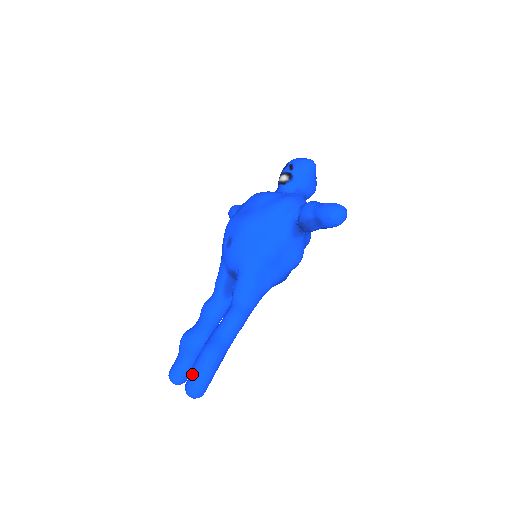
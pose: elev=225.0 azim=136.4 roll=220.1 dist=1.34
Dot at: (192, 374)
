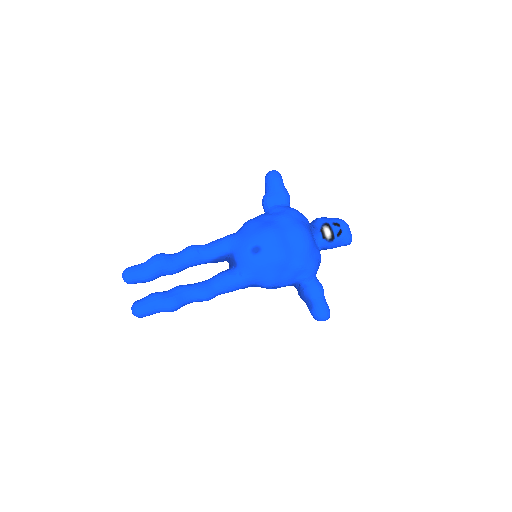
Dot at: (148, 305)
